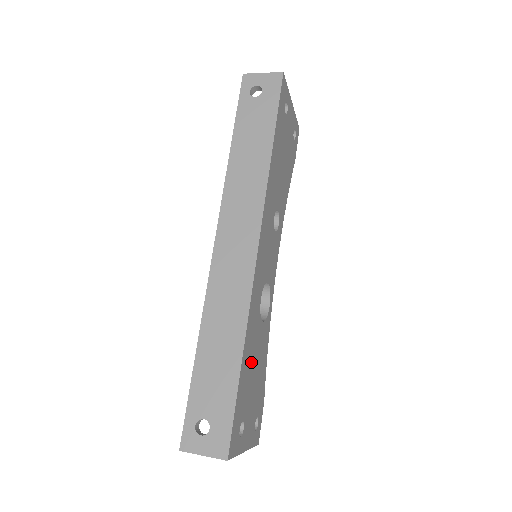
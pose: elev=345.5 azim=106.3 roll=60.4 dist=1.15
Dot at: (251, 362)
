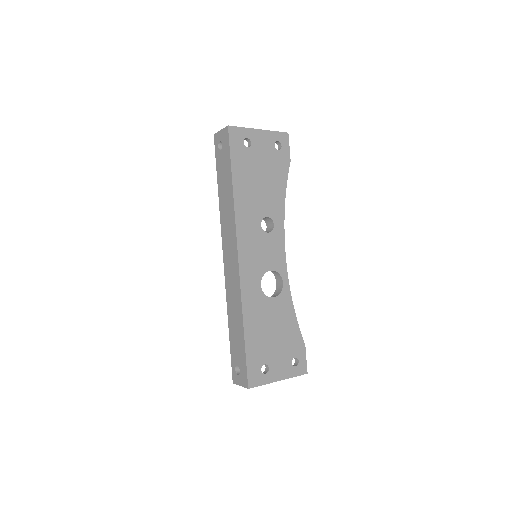
Dot at: (263, 328)
